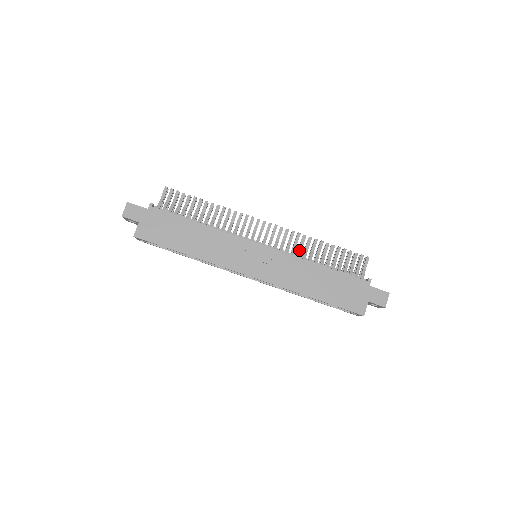
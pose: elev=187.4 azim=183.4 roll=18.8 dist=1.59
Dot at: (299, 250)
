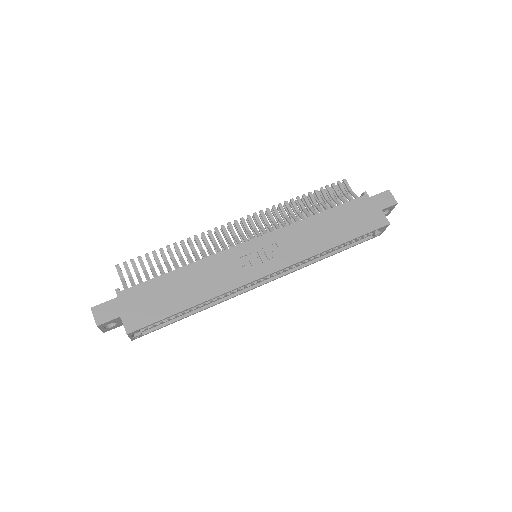
Dot at: (287, 219)
